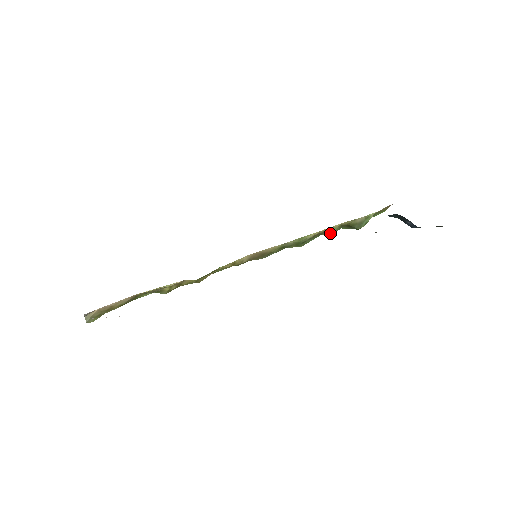
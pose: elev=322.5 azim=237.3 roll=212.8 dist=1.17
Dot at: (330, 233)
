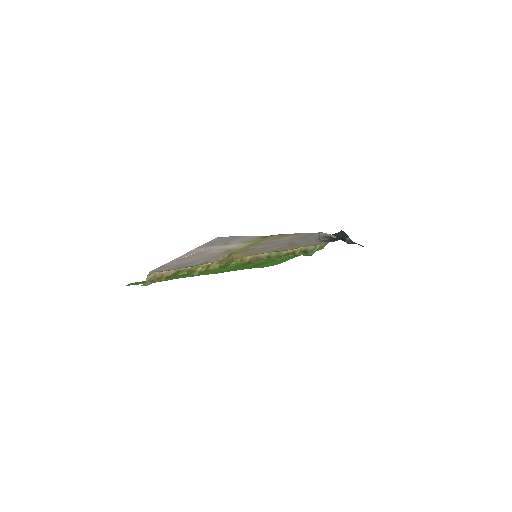
Dot at: (295, 254)
